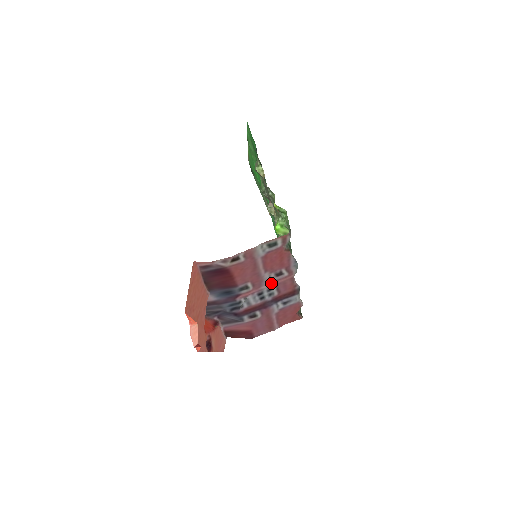
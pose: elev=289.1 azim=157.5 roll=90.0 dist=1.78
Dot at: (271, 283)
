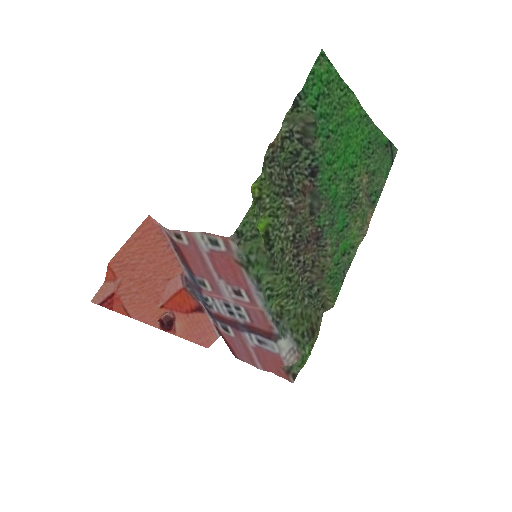
Dot at: (234, 299)
